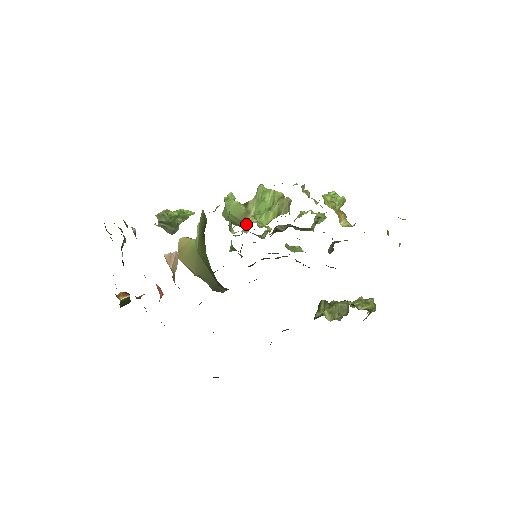
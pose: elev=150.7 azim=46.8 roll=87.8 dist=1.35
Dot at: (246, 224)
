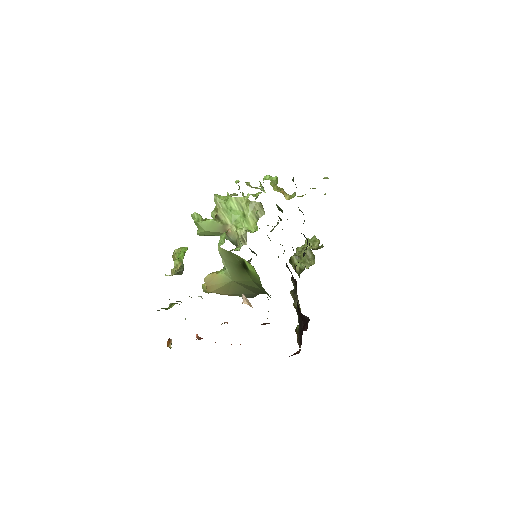
Dot at: (229, 234)
